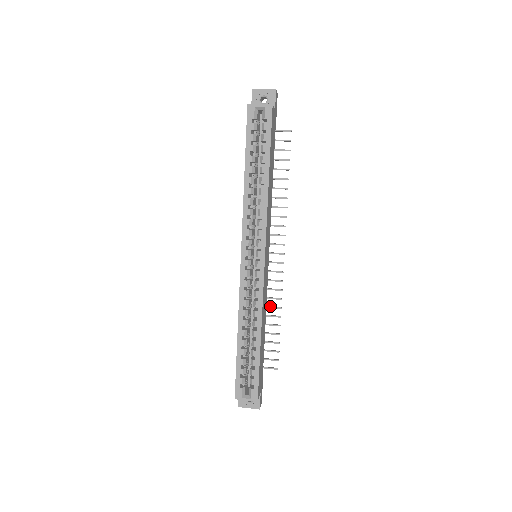
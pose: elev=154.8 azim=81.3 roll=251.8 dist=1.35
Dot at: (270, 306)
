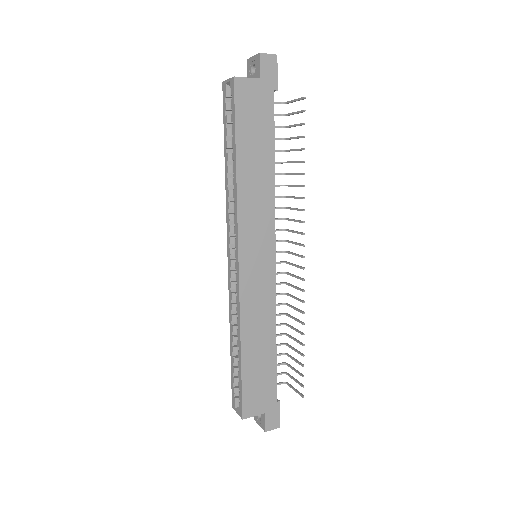
Dot at: (296, 318)
